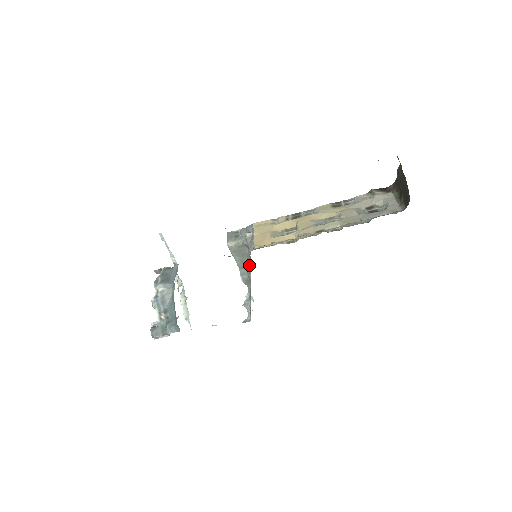
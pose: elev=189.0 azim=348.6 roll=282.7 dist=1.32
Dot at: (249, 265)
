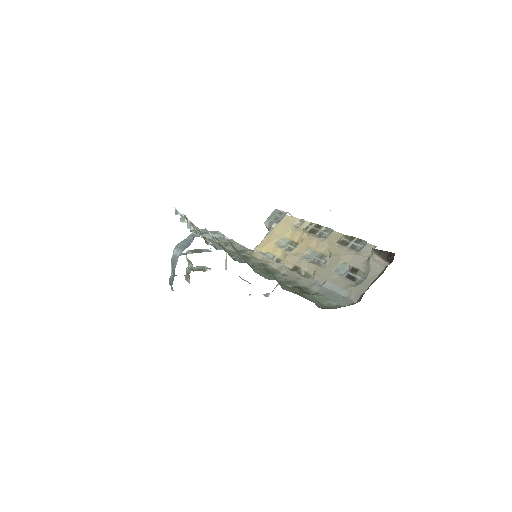
Dot at: occluded
